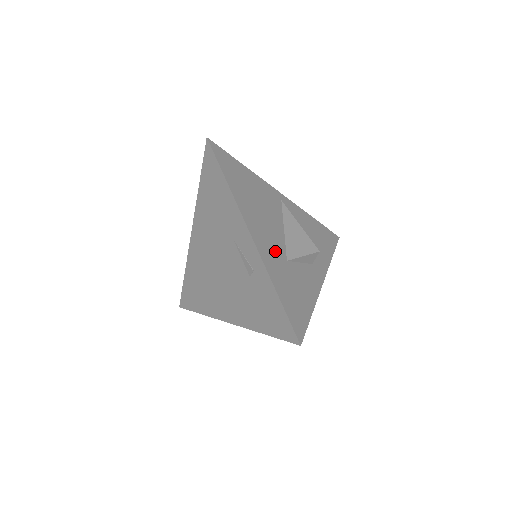
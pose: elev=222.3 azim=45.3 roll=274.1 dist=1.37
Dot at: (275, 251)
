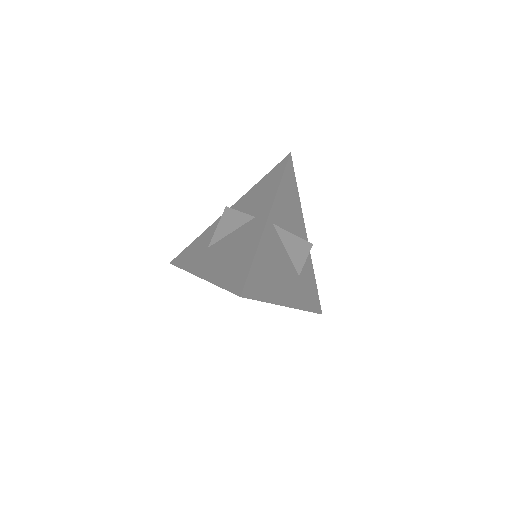
Dot at: (295, 285)
